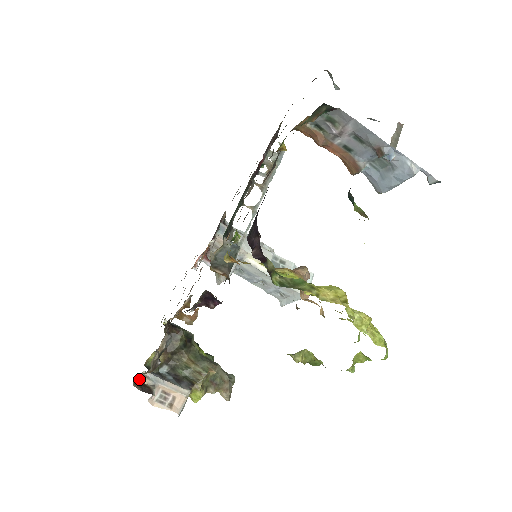
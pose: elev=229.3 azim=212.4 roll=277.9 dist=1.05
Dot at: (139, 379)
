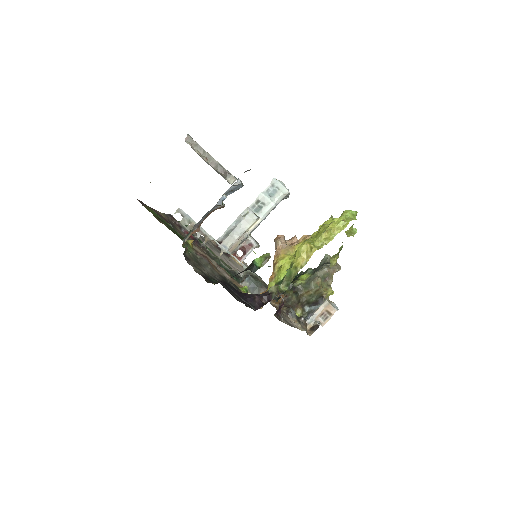
Dot at: (308, 329)
